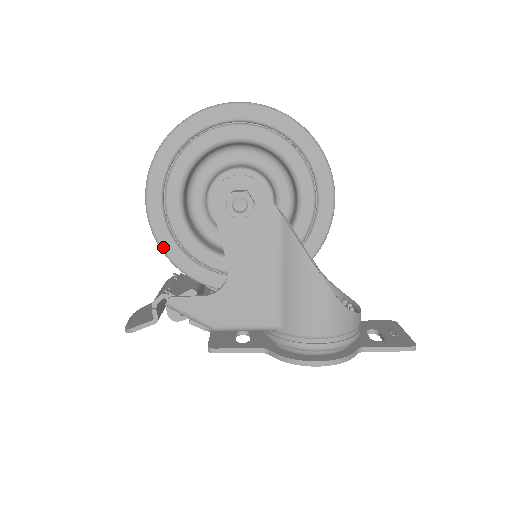
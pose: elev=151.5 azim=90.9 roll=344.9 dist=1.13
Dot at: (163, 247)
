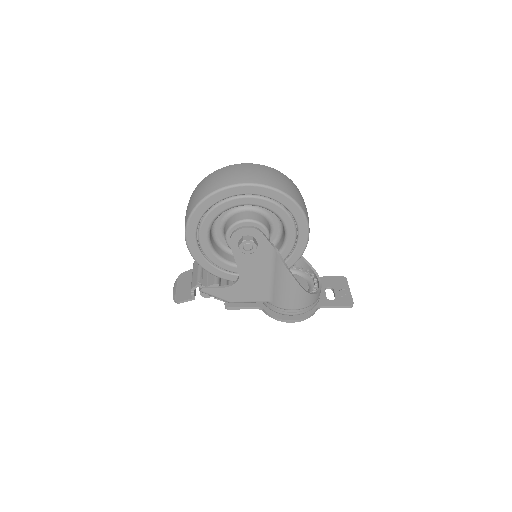
Dot at: (197, 261)
